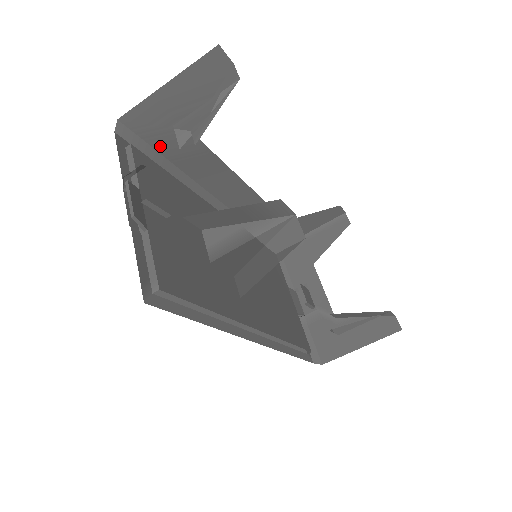
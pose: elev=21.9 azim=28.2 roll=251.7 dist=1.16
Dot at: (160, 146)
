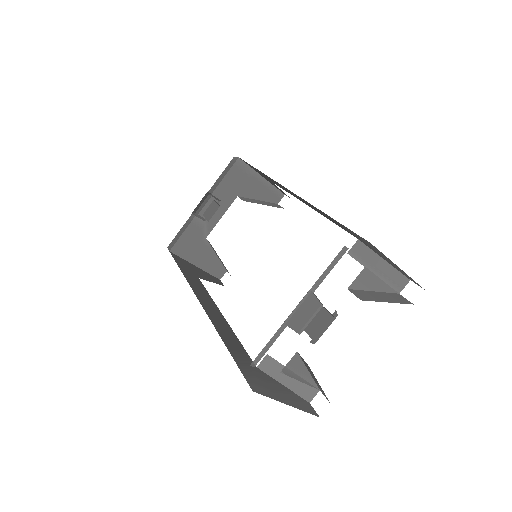
Dot at: (344, 226)
